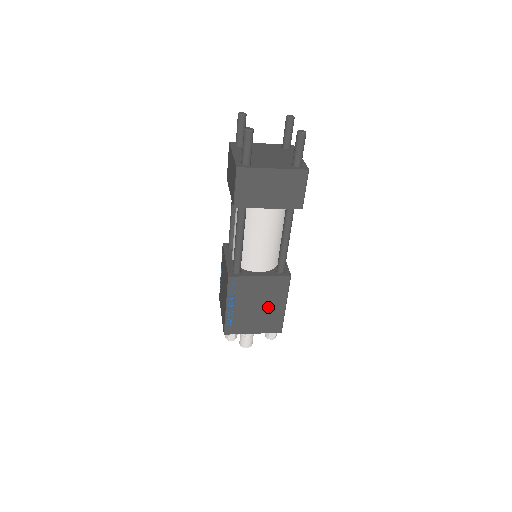
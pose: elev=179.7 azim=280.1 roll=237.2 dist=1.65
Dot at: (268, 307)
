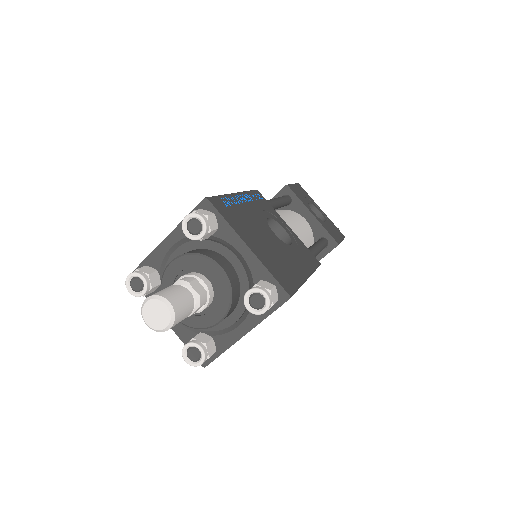
Dot at: occluded
